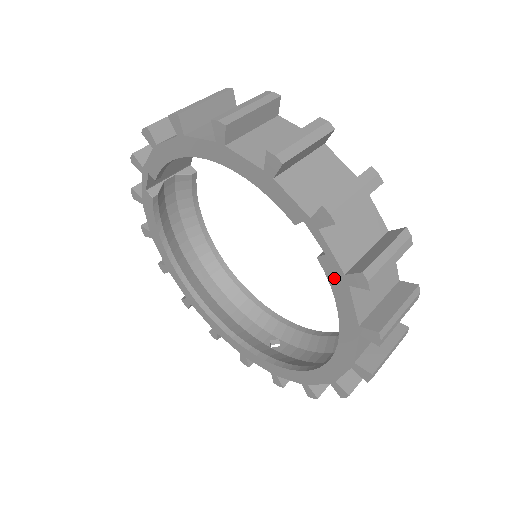
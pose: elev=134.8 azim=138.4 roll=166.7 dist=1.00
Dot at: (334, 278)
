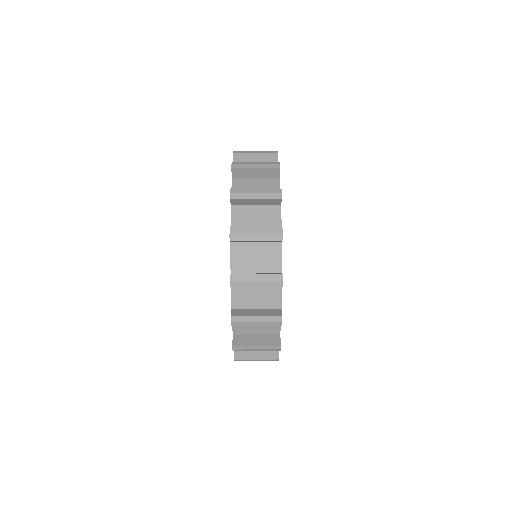
Dot at: occluded
